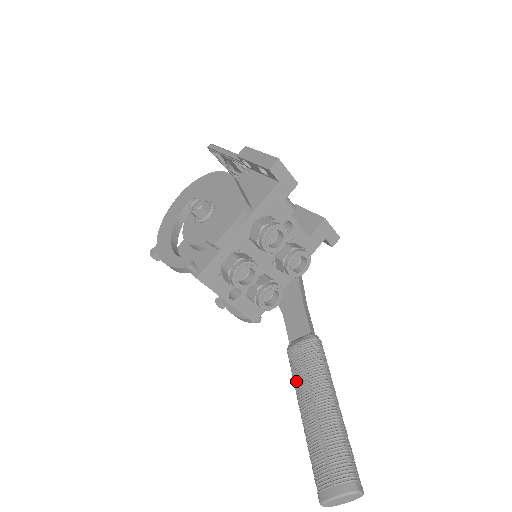
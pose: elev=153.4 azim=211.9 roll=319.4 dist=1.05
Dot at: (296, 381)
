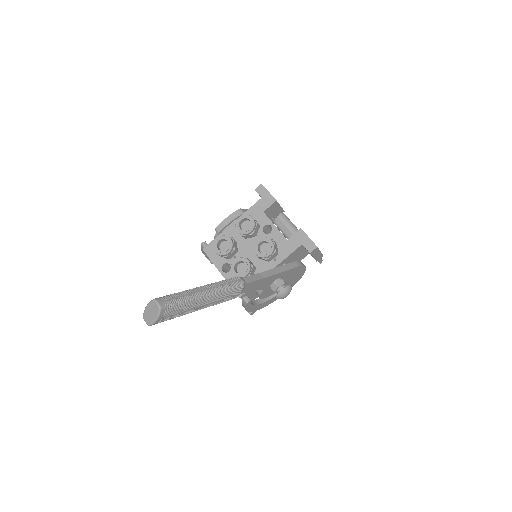
Dot at: occluded
